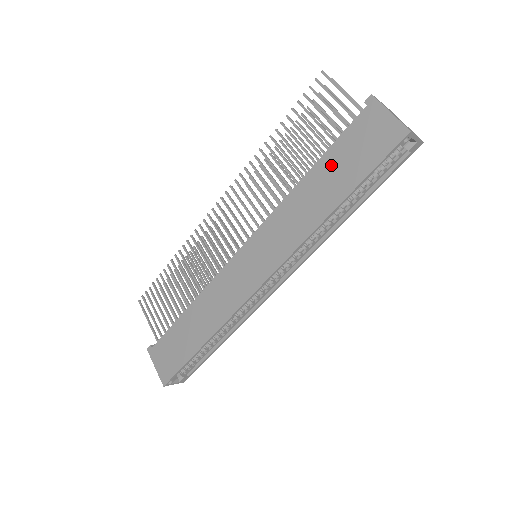
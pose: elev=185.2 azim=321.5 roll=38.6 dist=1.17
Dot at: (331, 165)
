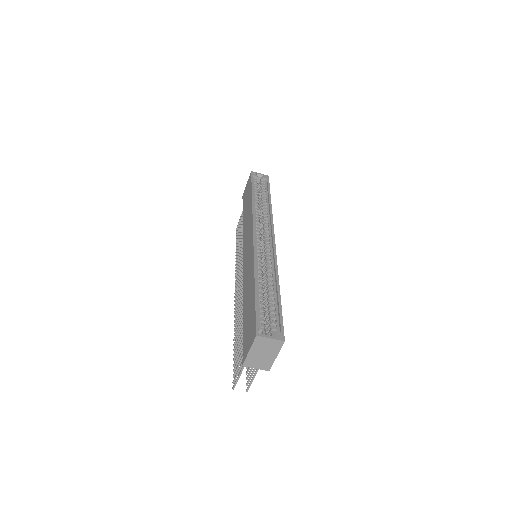
Dot at: (245, 207)
